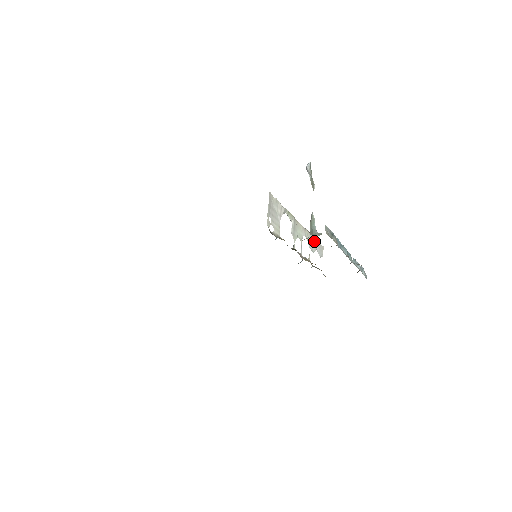
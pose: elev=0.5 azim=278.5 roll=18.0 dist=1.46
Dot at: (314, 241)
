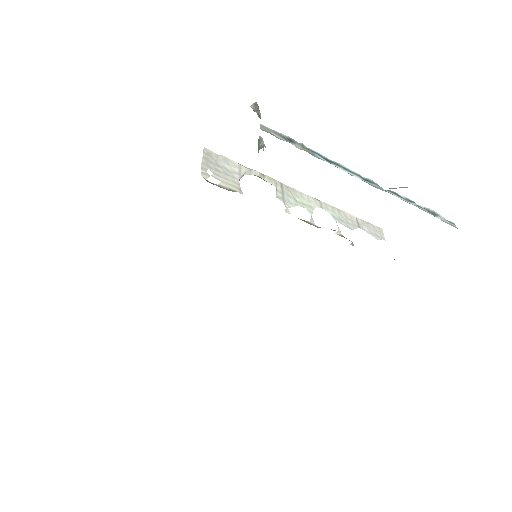
Dot at: (351, 218)
